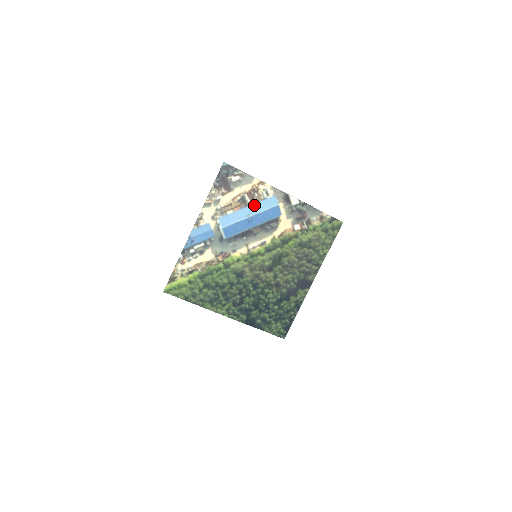
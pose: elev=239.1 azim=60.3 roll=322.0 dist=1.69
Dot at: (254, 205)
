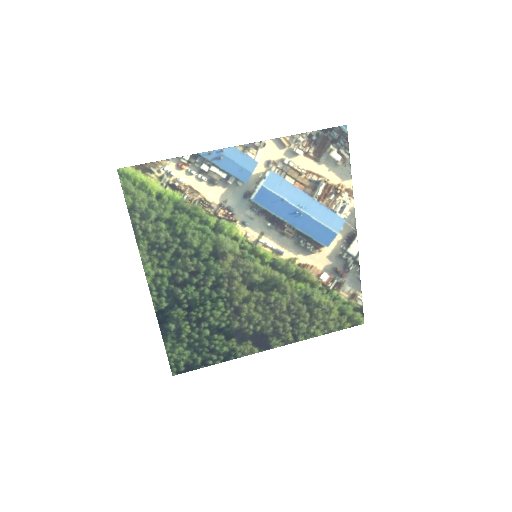
Dot at: (318, 204)
